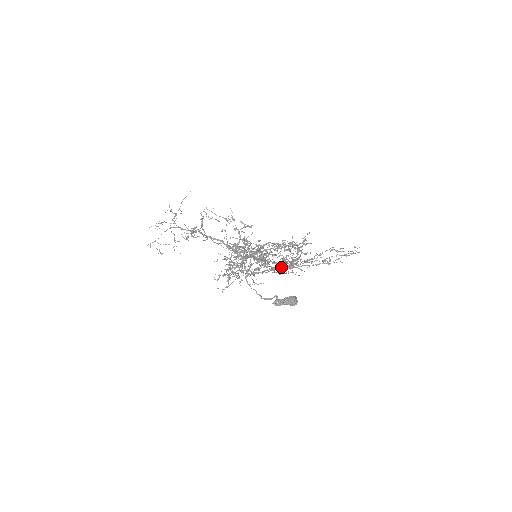
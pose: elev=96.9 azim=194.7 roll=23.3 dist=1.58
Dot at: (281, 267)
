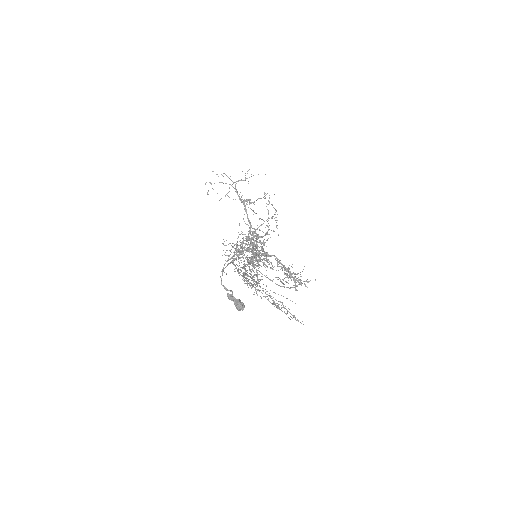
Dot at: occluded
